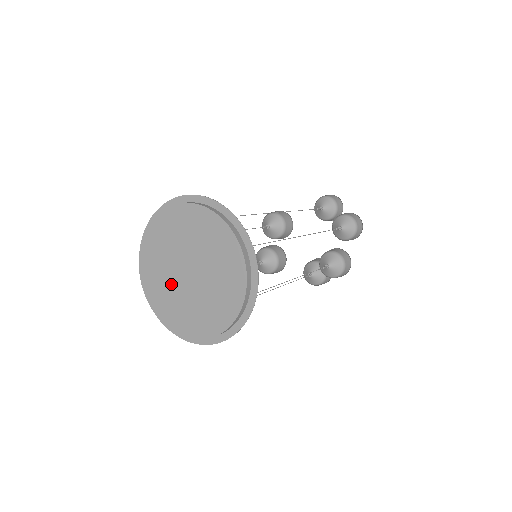
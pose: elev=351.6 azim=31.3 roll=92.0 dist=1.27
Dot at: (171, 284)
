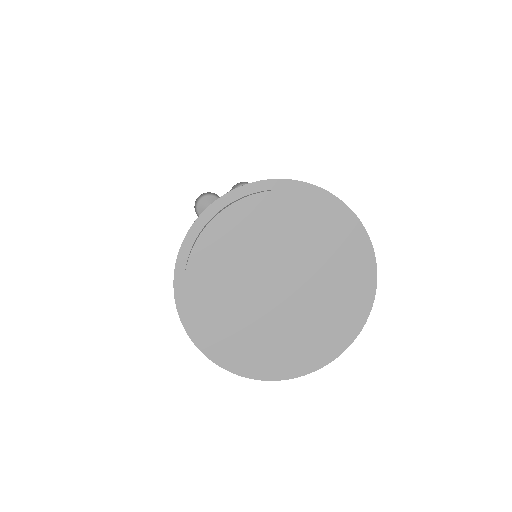
Dot at: (275, 323)
